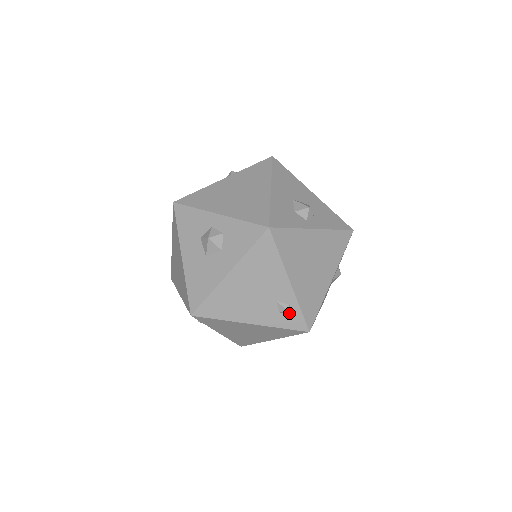
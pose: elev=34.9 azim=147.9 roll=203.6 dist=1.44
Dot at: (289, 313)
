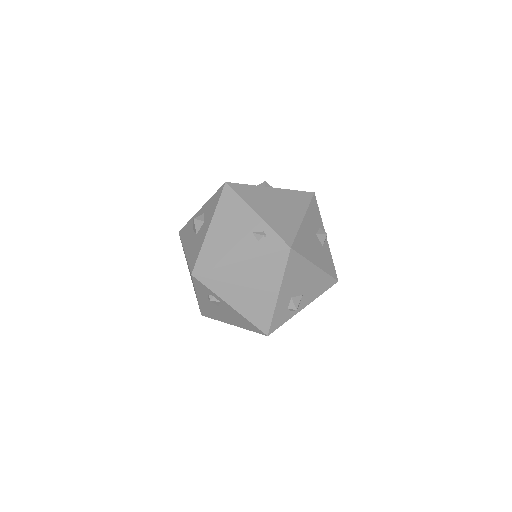
Dot at: (266, 239)
